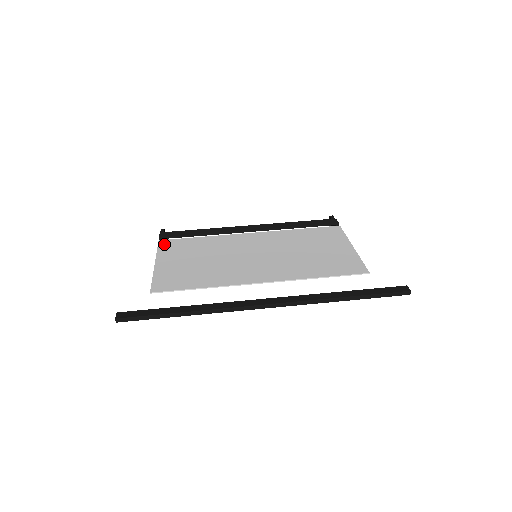
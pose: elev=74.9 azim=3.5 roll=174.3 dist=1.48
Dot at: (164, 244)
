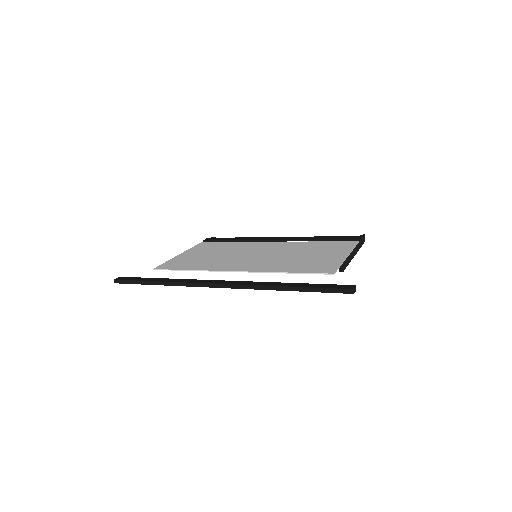
Dot at: (201, 244)
